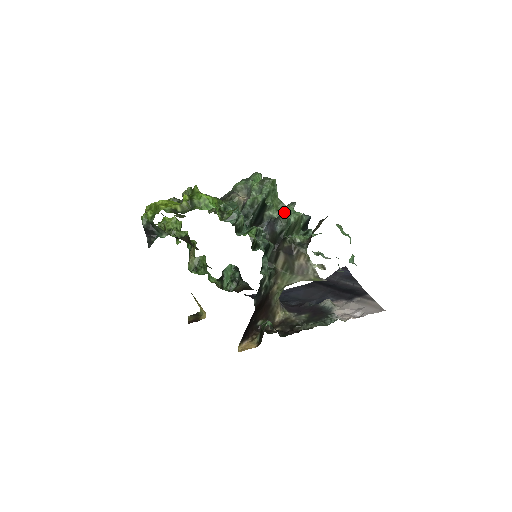
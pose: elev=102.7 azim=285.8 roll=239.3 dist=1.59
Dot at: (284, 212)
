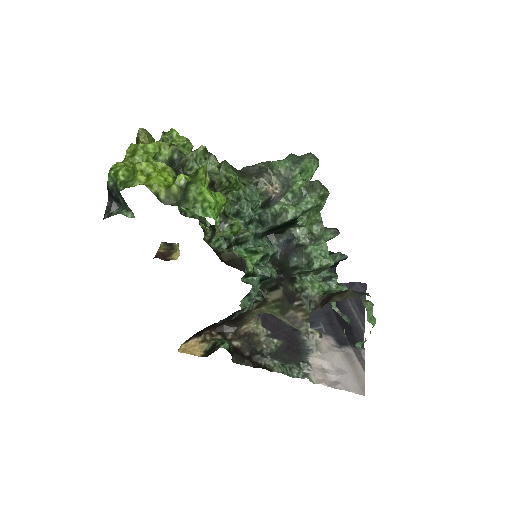
Dot at: (313, 247)
